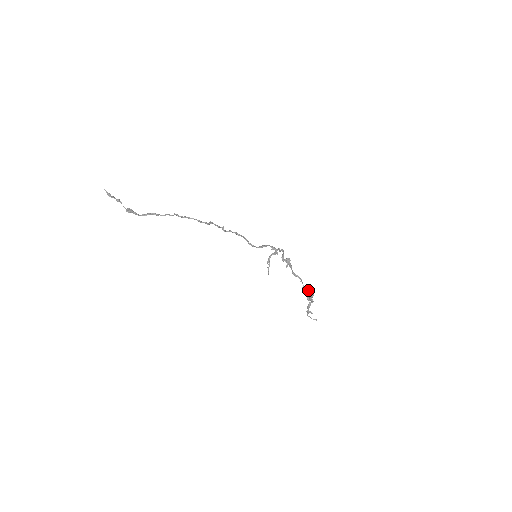
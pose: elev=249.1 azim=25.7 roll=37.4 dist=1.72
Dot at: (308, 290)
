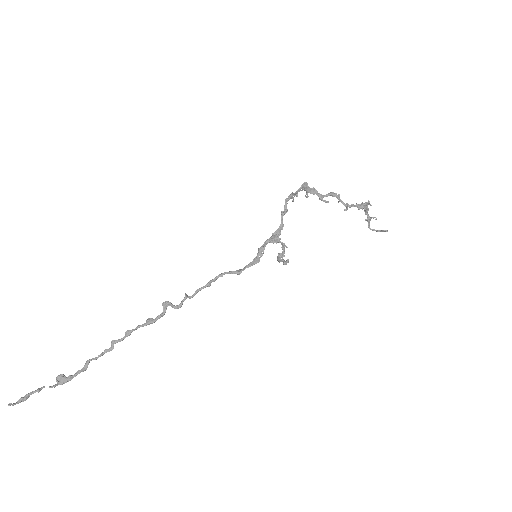
Dot at: (356, 205)
